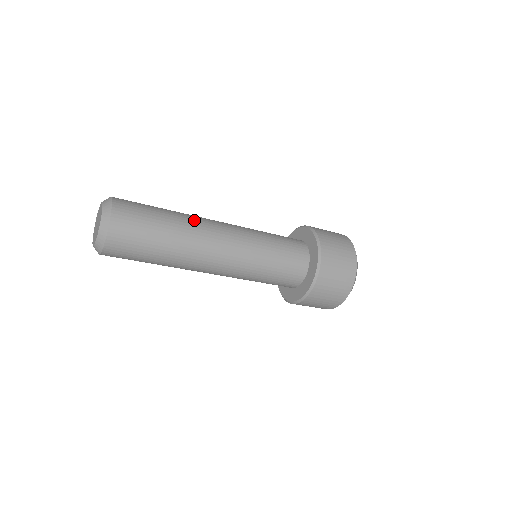
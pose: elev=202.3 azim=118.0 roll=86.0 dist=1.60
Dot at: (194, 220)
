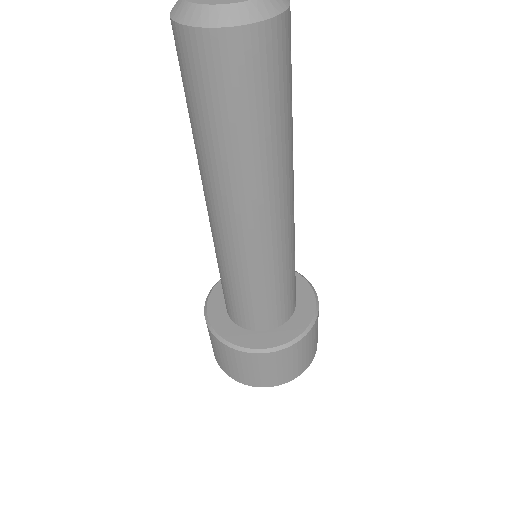
Dot at: occluded
